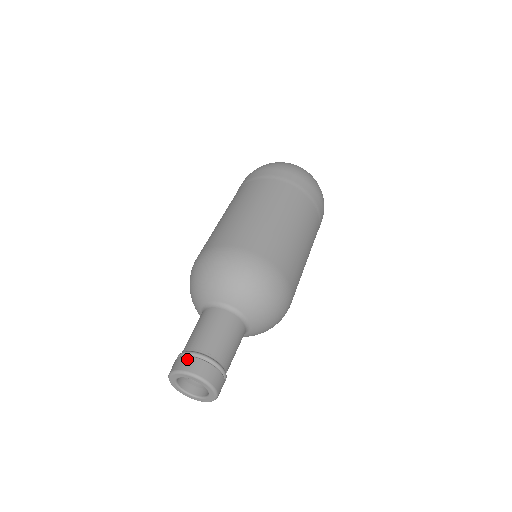
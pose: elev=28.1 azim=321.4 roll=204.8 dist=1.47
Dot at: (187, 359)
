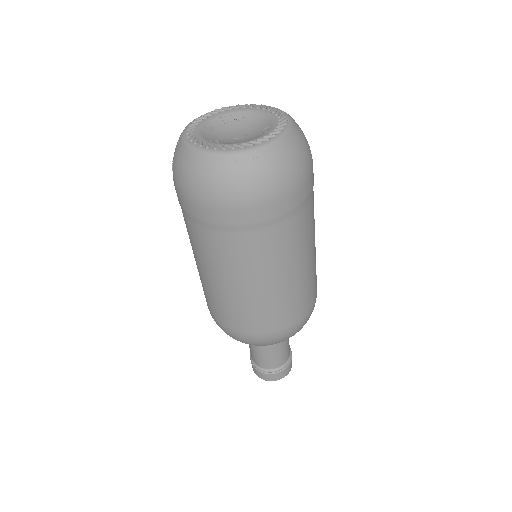
Dot at: (277, 375)
